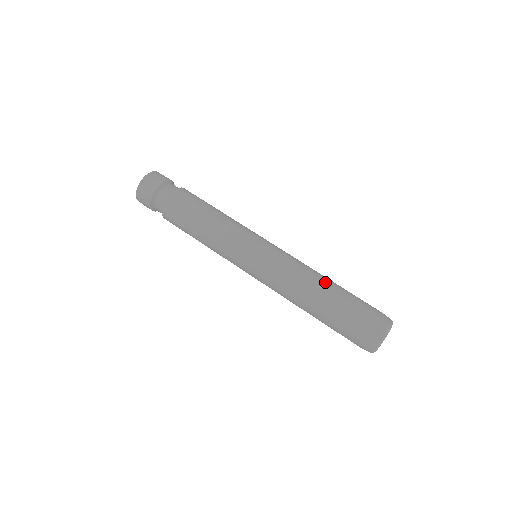
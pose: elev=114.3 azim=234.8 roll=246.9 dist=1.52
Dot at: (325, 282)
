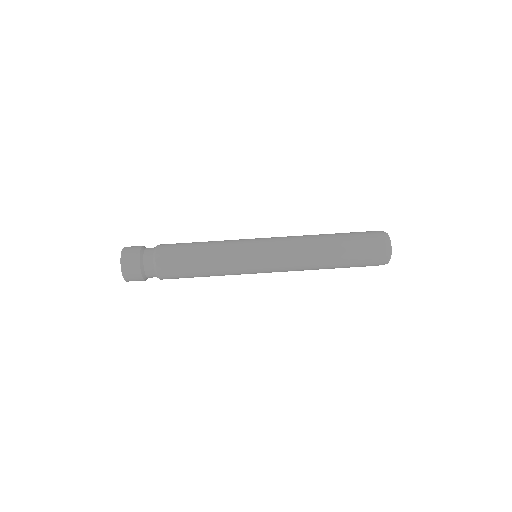
Dot at: occluded
